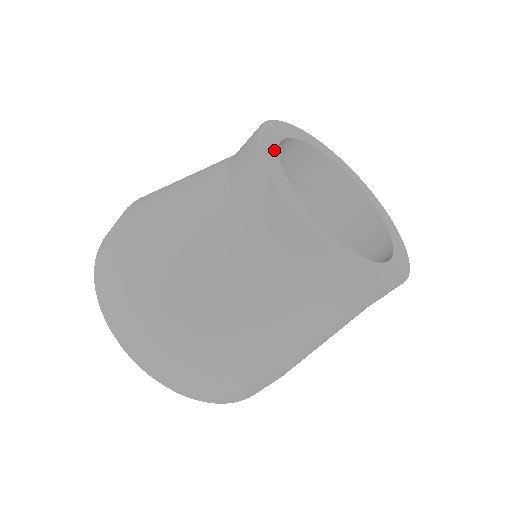
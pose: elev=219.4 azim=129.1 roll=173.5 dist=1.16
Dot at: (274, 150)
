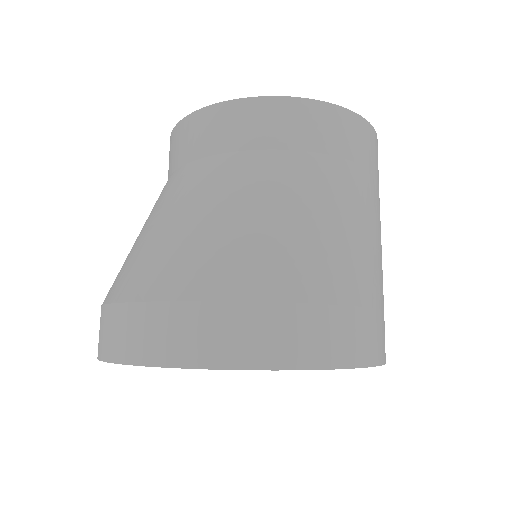
Dot at: occluded
